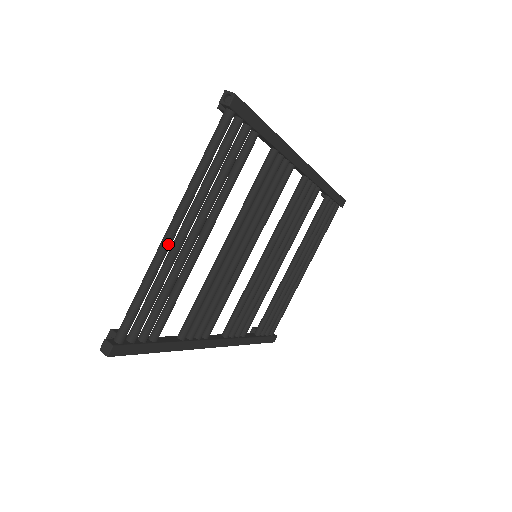
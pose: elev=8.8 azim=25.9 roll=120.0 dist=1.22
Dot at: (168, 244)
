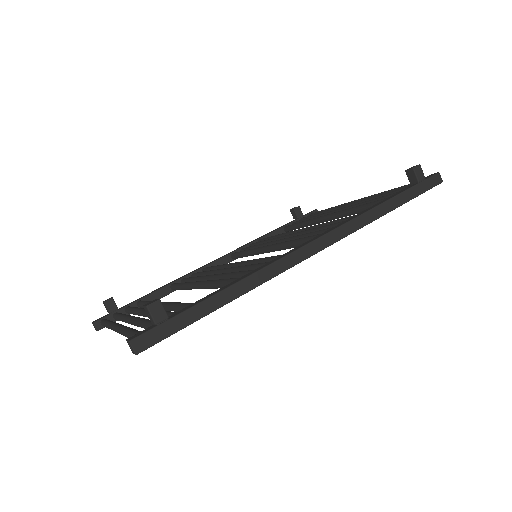
Dot at: occluded
